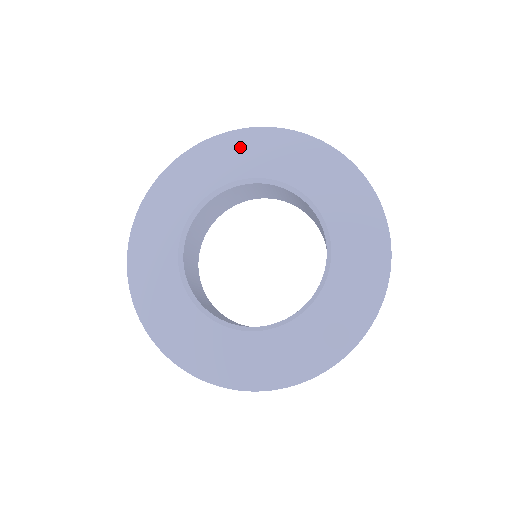
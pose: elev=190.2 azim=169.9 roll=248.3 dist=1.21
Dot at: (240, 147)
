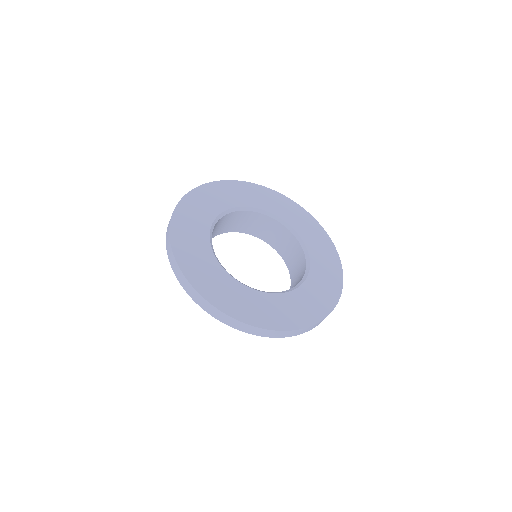
Dot at: (285, 204)
